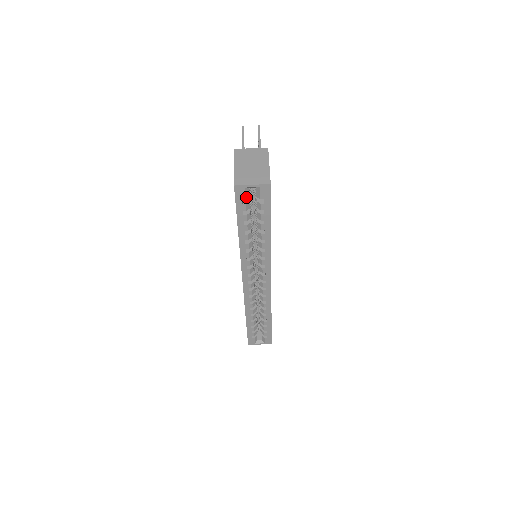
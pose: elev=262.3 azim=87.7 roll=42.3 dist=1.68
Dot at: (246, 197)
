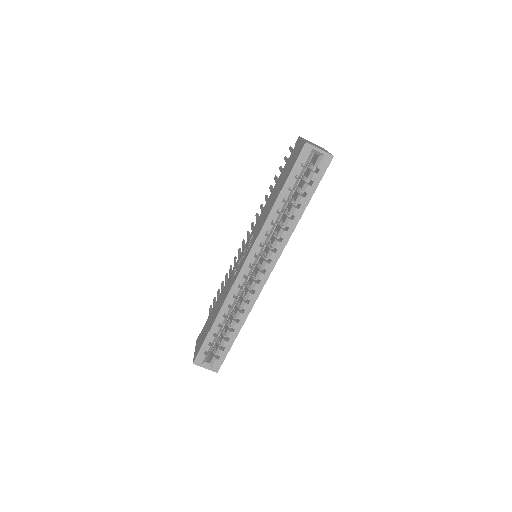
Dot at: (307, 160)
